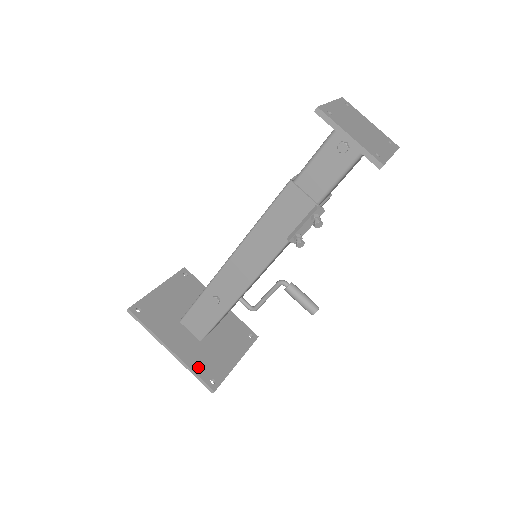
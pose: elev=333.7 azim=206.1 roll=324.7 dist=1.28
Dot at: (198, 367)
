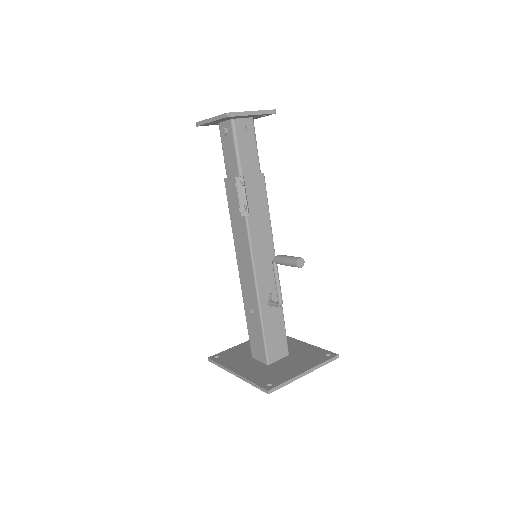
Dot at: (257, 379)
